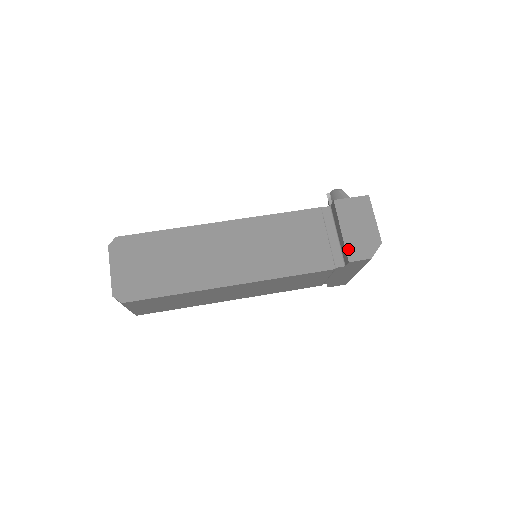
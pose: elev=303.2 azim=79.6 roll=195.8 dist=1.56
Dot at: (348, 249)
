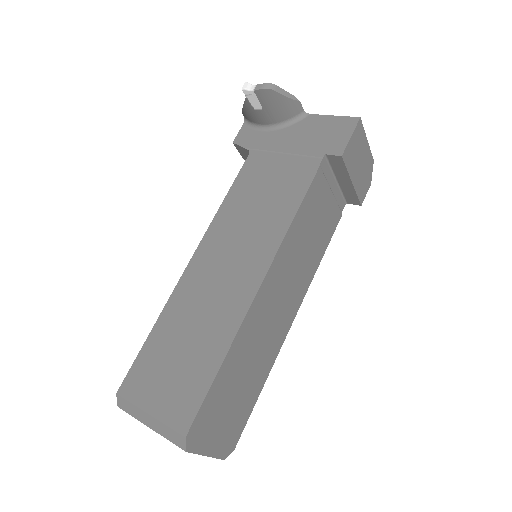
Dot at: (359, 195)
